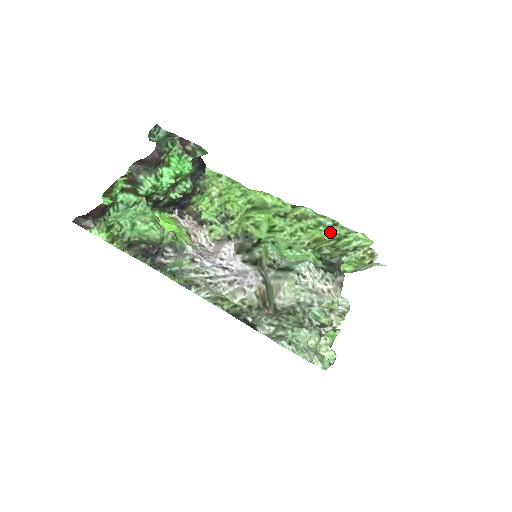
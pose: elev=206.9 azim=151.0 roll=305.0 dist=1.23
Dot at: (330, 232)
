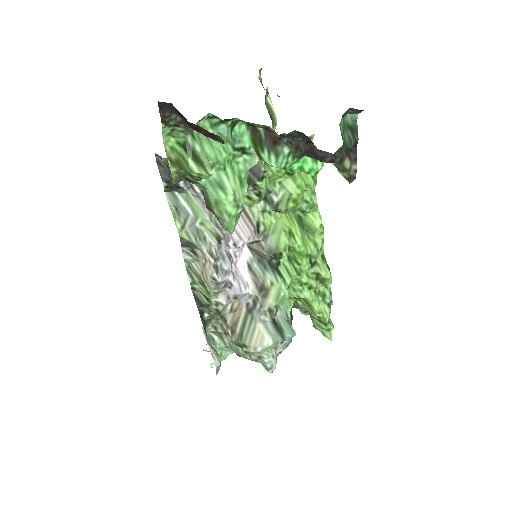
Dot at: (323, 311)
